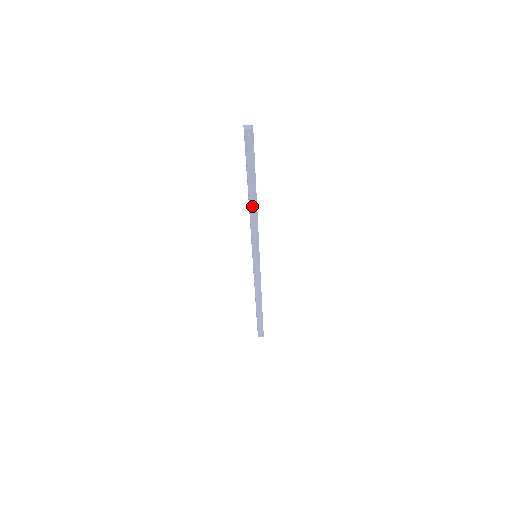
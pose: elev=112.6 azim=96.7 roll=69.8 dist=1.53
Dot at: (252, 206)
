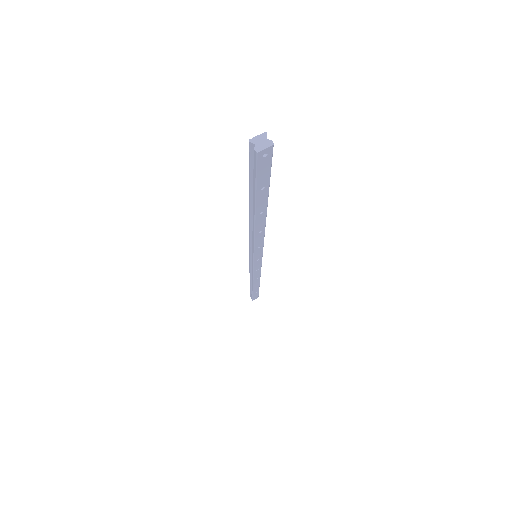
Dot at: (258, 225)
